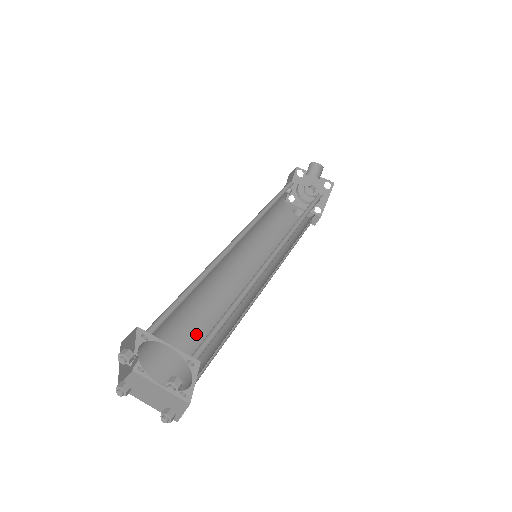
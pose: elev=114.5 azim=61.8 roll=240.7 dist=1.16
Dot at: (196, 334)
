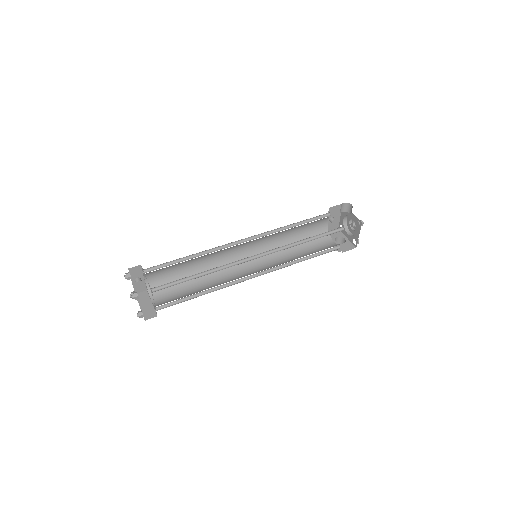
Dot at: (190, 287)
